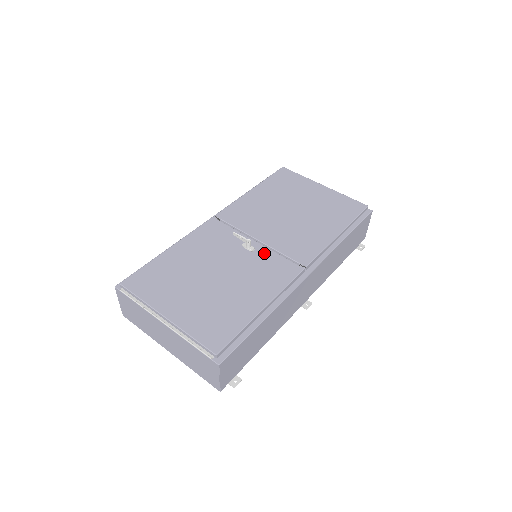
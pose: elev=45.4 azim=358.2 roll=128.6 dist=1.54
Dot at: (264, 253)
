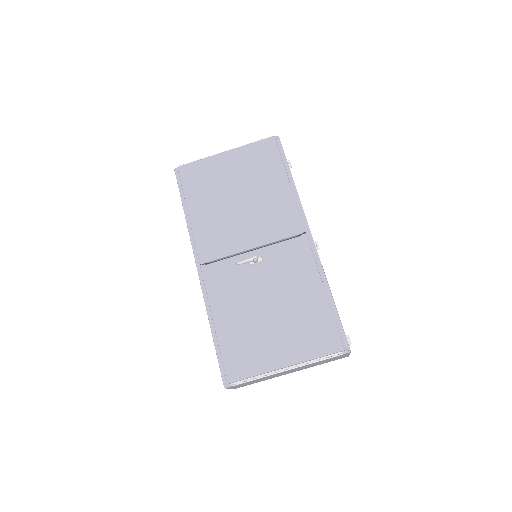
Dot at: (270, 253)
